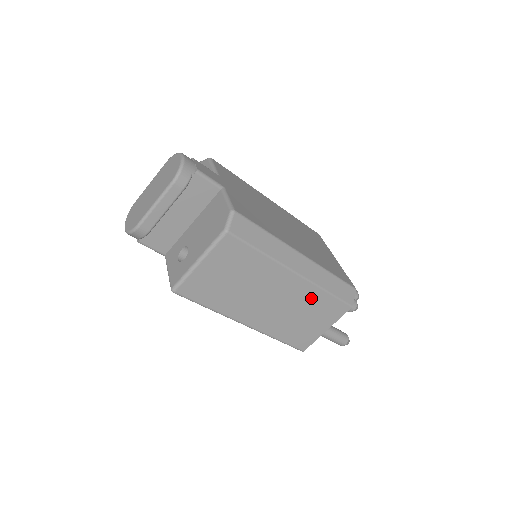
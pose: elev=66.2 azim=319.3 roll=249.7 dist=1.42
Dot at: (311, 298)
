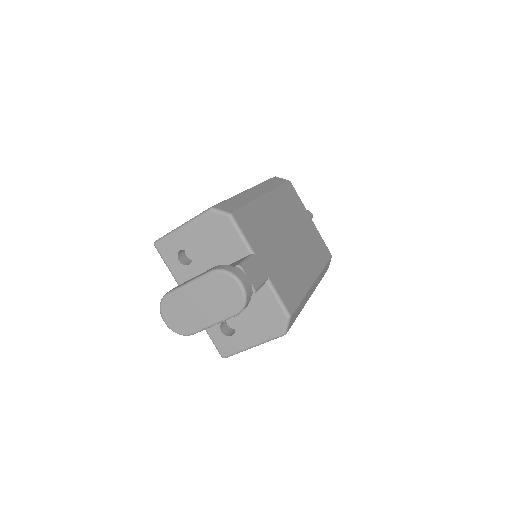
Dot at: occluded
